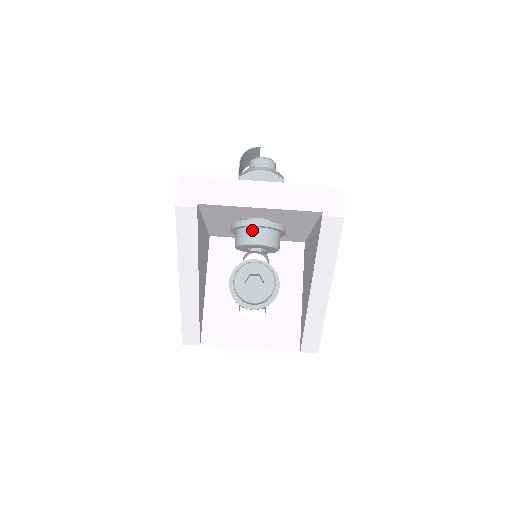
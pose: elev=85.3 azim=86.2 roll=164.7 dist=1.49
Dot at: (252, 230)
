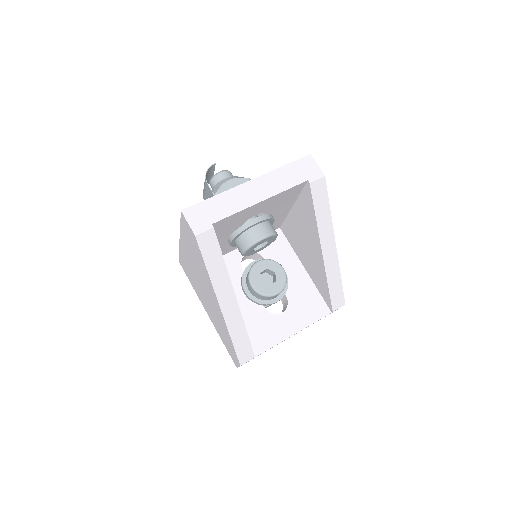
Dot at: (253, 230)
